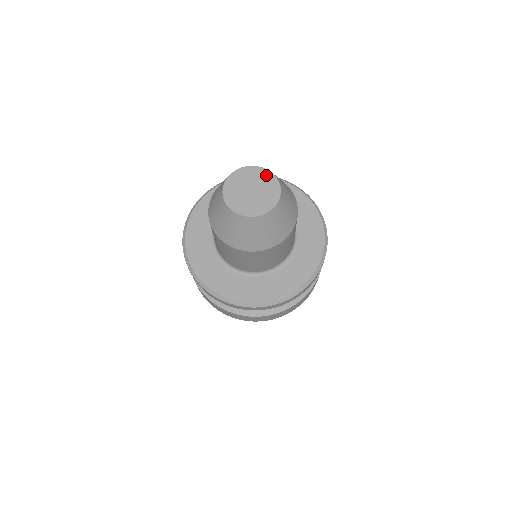
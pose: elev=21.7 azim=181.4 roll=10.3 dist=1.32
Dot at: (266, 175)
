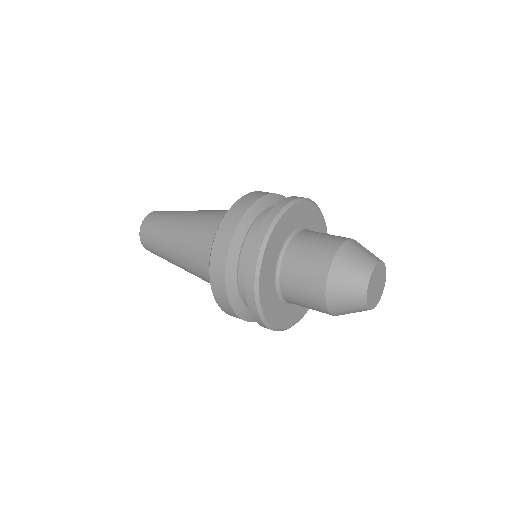
Dot at: (382, 267)
